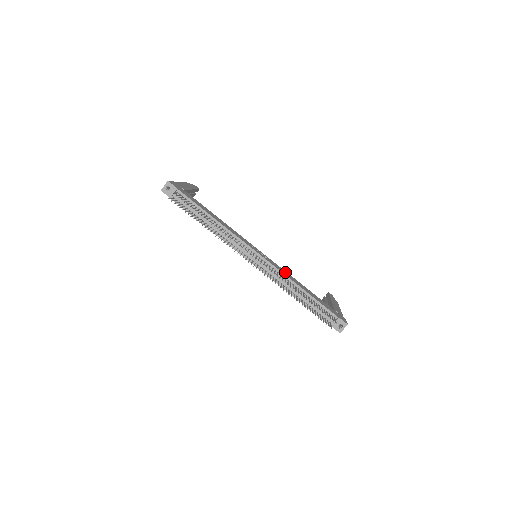
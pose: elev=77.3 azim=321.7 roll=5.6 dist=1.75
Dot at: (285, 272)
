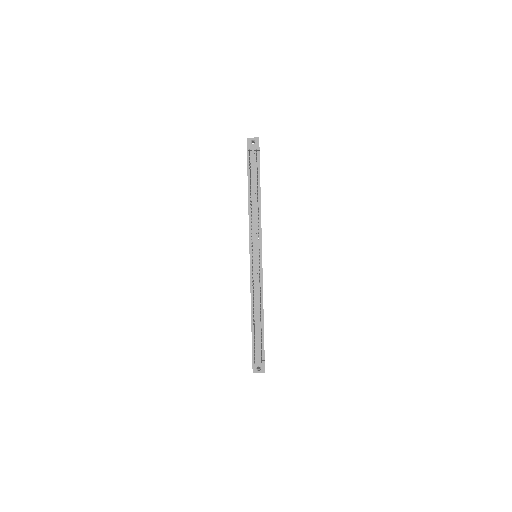
Dot at: occluded
